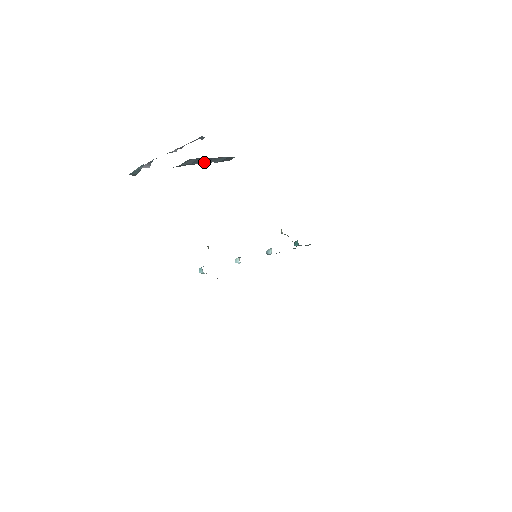
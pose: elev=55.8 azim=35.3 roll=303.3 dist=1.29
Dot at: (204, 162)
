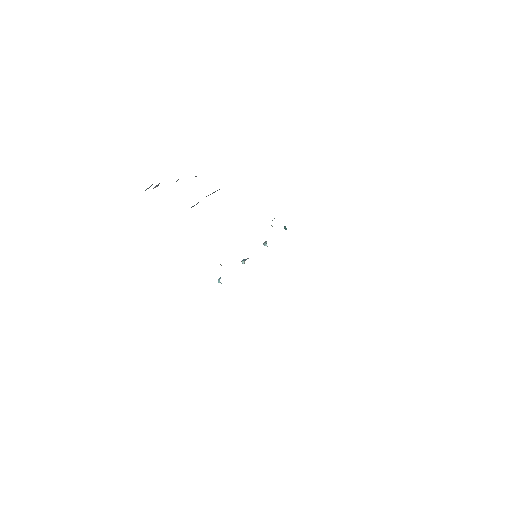
Dot at: occluded
